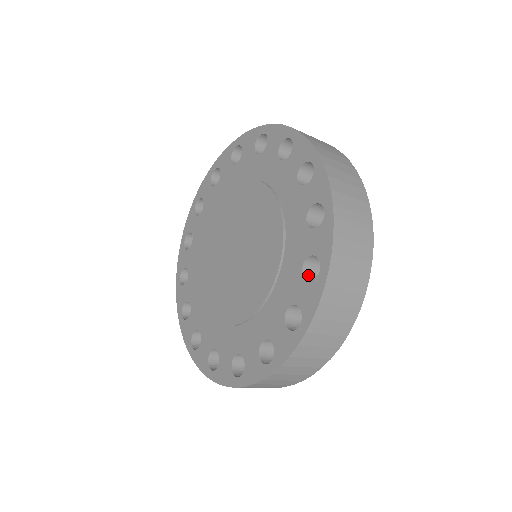
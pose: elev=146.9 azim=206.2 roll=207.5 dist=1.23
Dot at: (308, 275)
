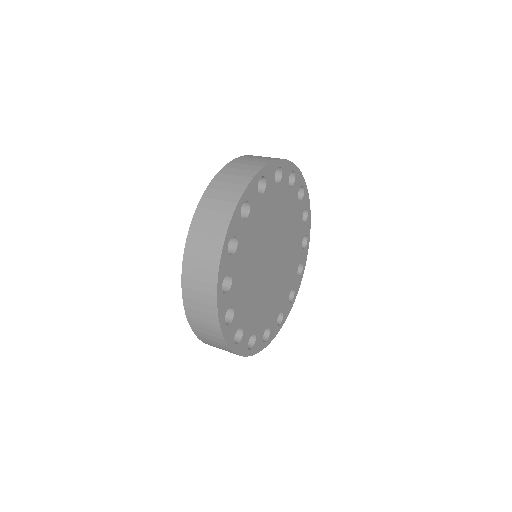
Dot at: occluded
